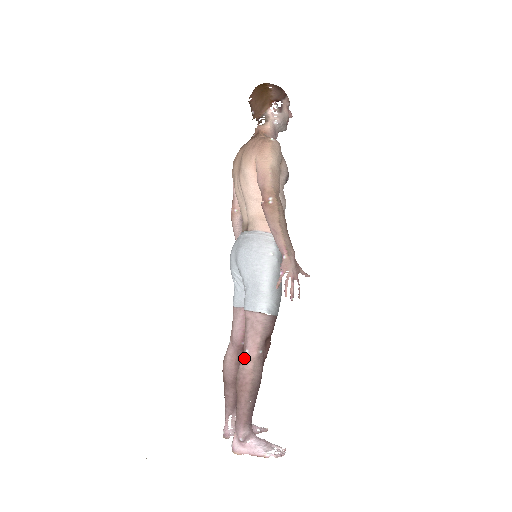
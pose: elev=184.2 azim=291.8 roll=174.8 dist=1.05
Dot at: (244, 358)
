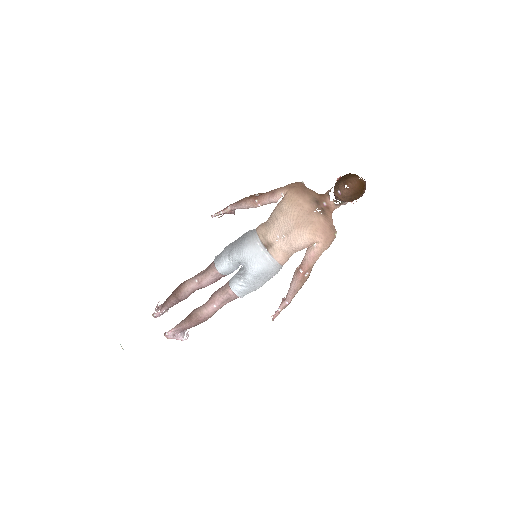
Dot at: (211, 309)
